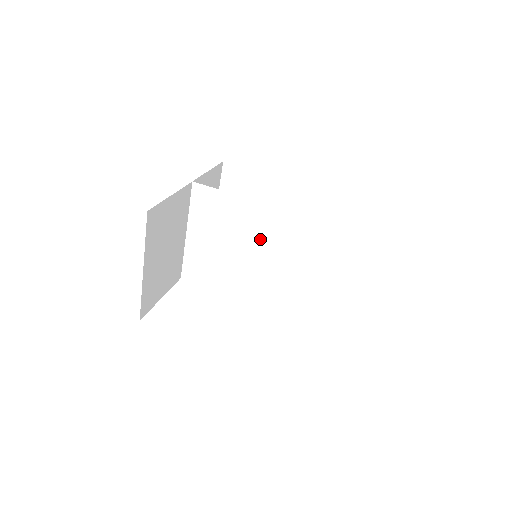
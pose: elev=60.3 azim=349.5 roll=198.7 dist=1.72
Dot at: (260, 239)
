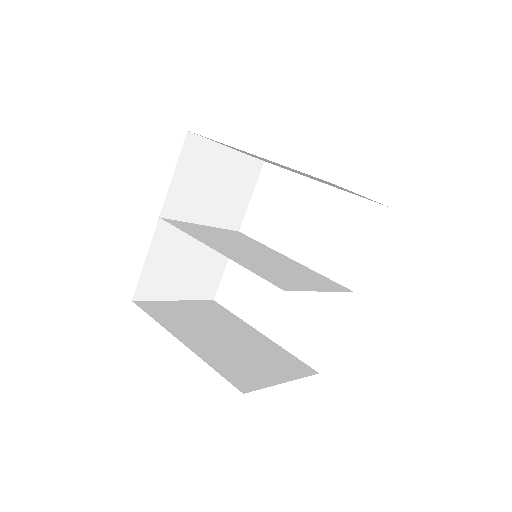
Dot at: (243, 253)
